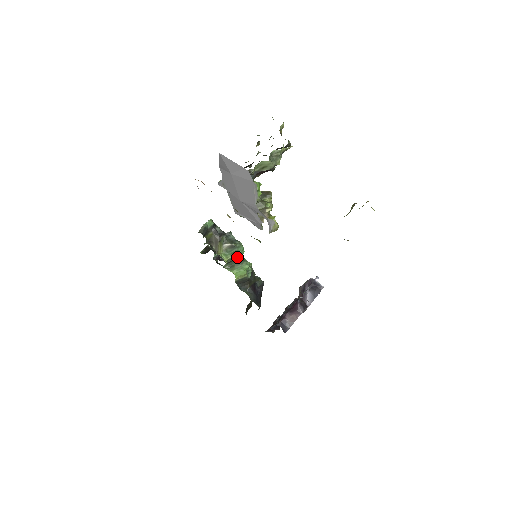
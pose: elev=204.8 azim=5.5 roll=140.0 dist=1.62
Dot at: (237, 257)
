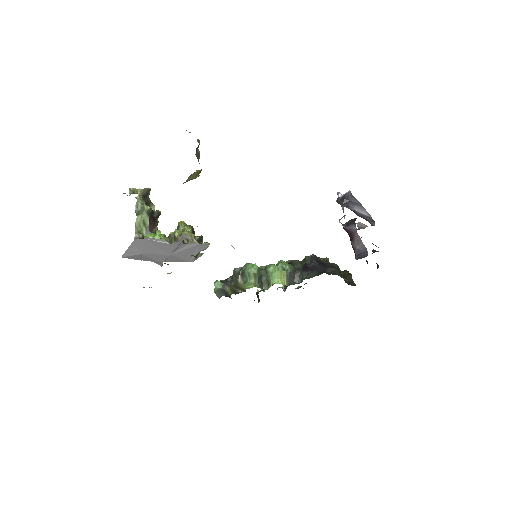
Dot at: (255, 274)
